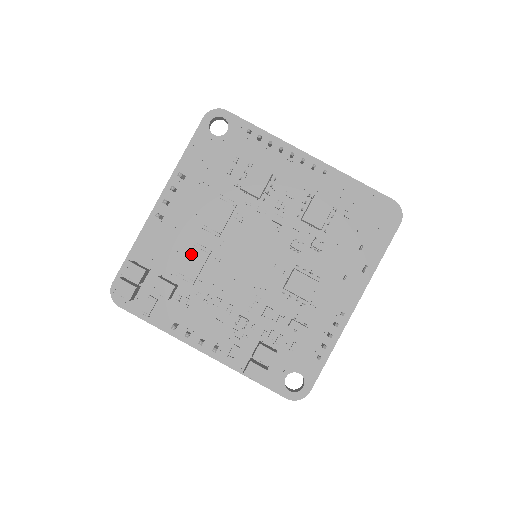
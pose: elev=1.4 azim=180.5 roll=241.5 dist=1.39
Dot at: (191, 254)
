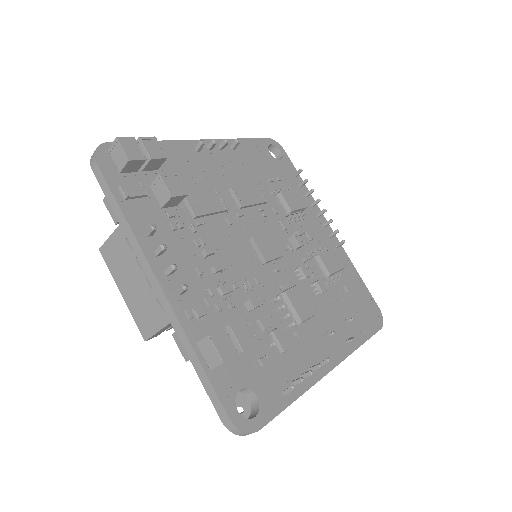
Dot at: (209, 194)
